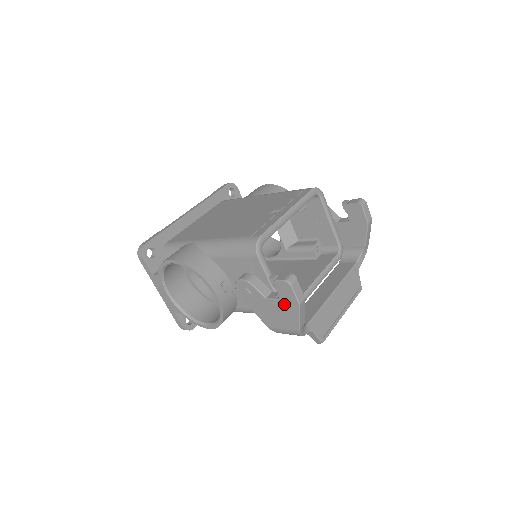
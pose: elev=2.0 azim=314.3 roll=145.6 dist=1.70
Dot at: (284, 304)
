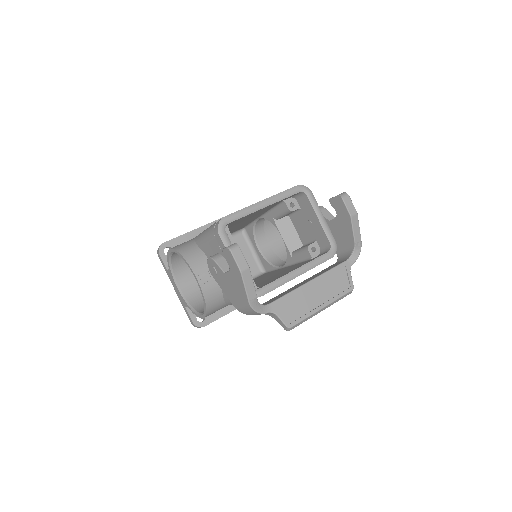
Dot at: (233, 275)
